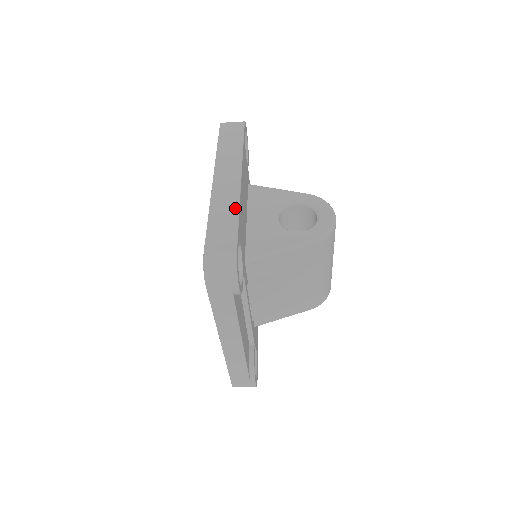
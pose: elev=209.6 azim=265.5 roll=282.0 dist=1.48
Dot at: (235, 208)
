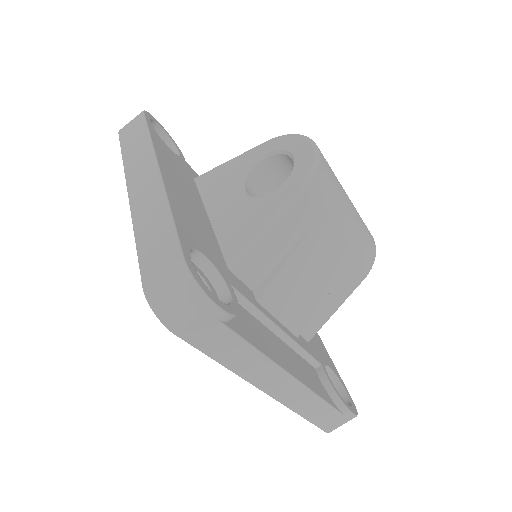
Dot at: (163, 207)
